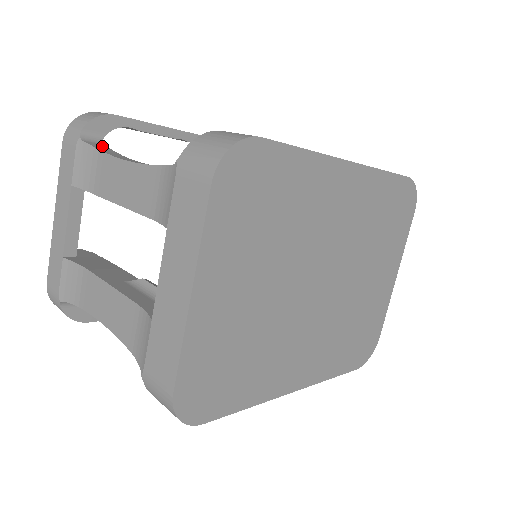
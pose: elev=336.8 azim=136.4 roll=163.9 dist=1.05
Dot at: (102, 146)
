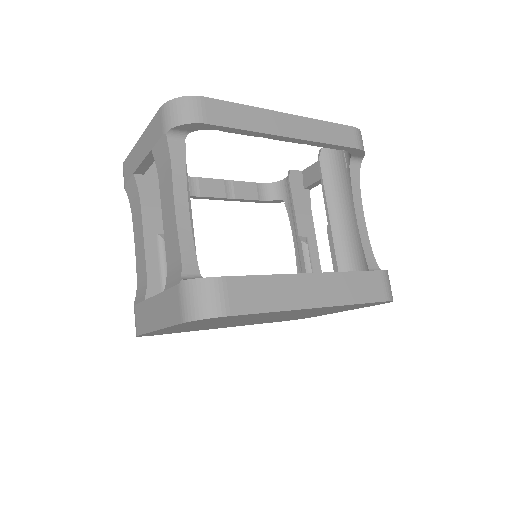
Dot at: (180, 150)
